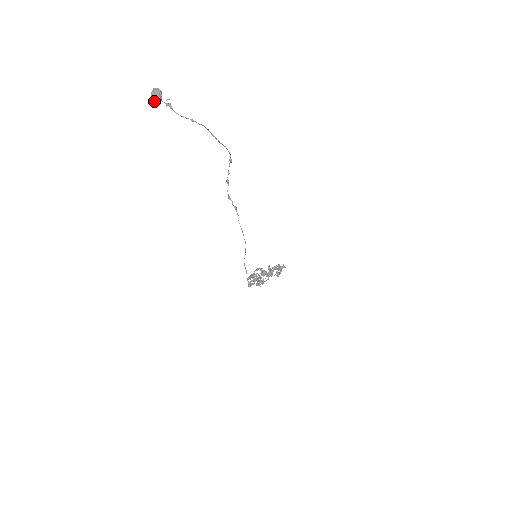
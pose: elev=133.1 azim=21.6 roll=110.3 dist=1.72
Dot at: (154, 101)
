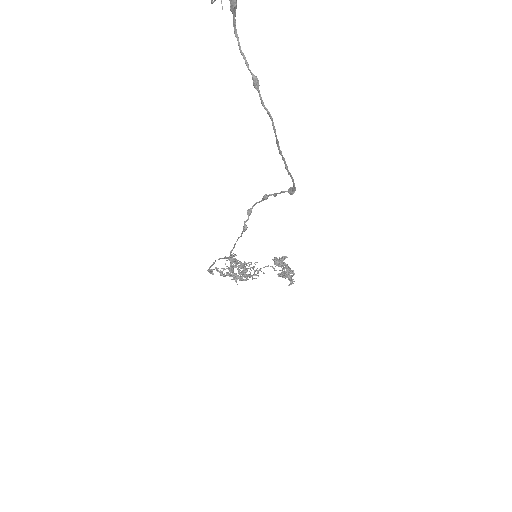
Dot at: out of frame
